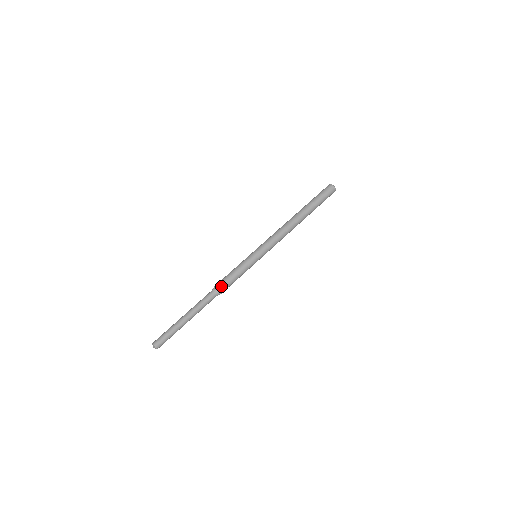
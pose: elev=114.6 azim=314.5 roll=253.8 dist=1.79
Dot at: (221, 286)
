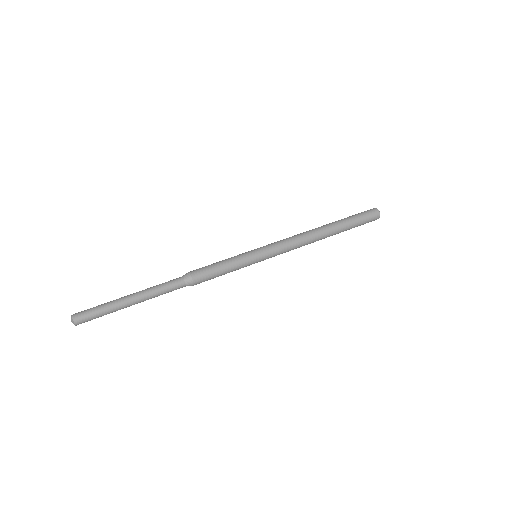
Dot at: (194, 270)
